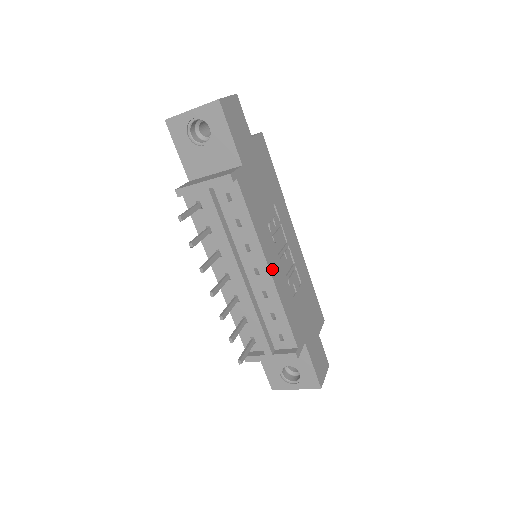
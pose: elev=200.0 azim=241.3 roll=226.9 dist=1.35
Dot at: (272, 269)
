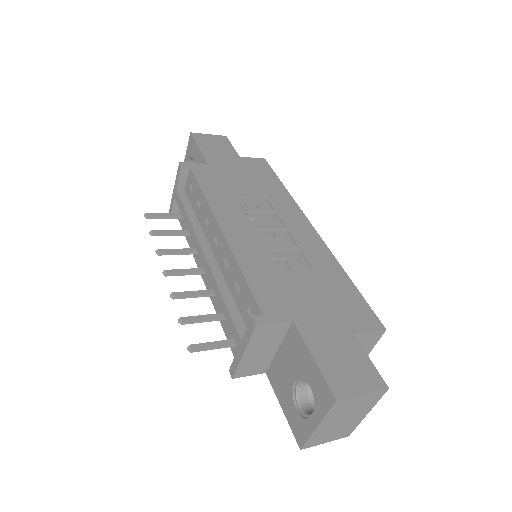
Dot at: (228, 231)
